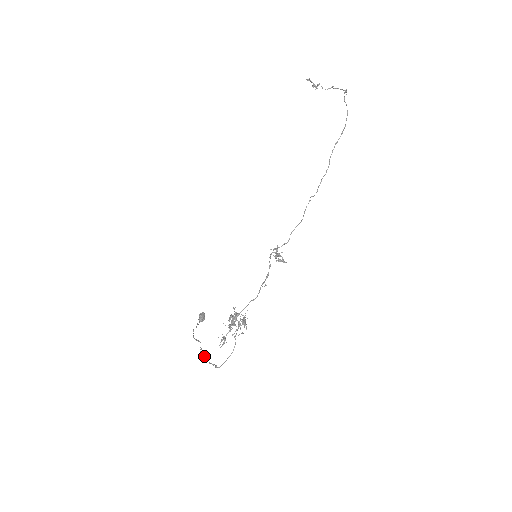
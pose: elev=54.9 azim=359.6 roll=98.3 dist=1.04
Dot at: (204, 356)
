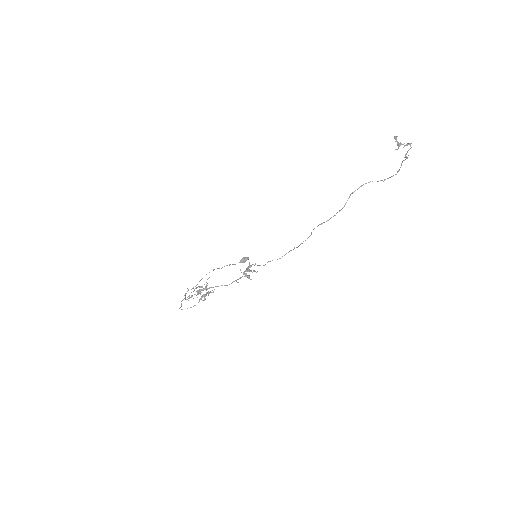
Dot at: (185, 295)
